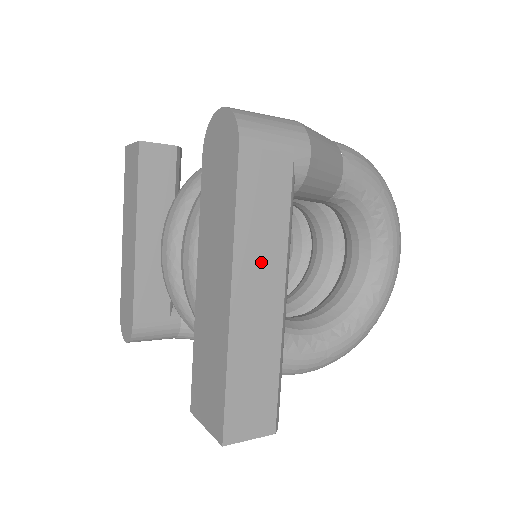
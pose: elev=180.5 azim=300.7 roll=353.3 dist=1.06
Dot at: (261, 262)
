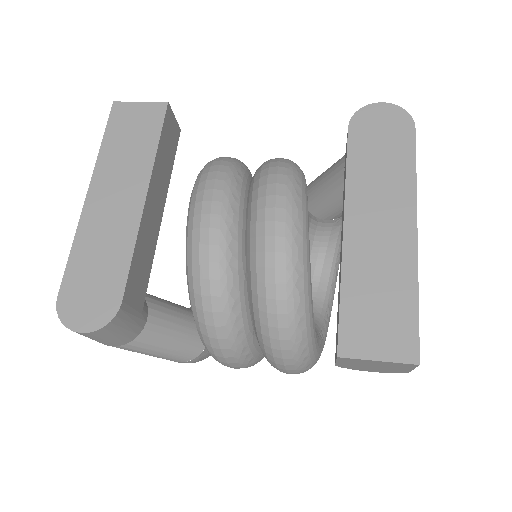
Dot at: occluded
